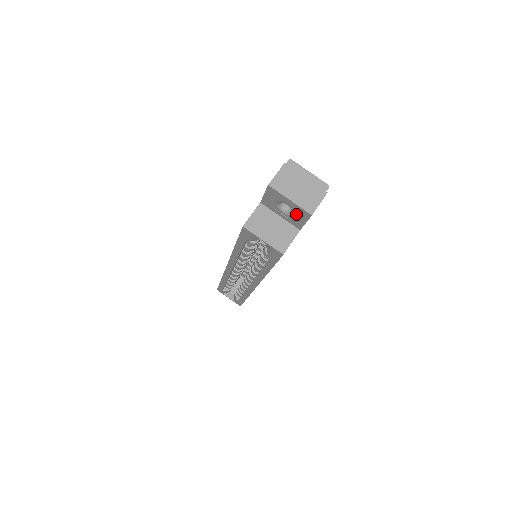
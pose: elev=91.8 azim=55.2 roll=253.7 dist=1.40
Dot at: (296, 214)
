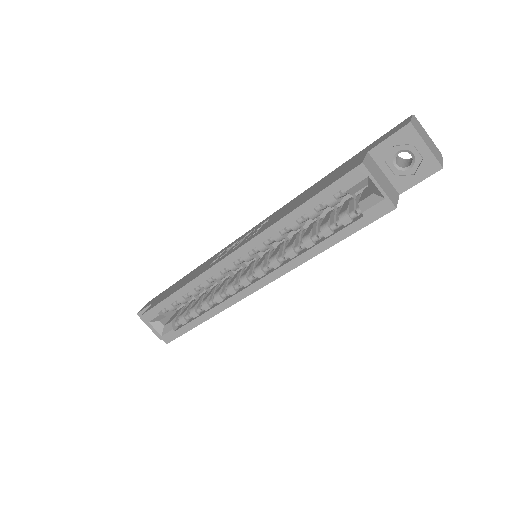
Dot at: (416, 168)
